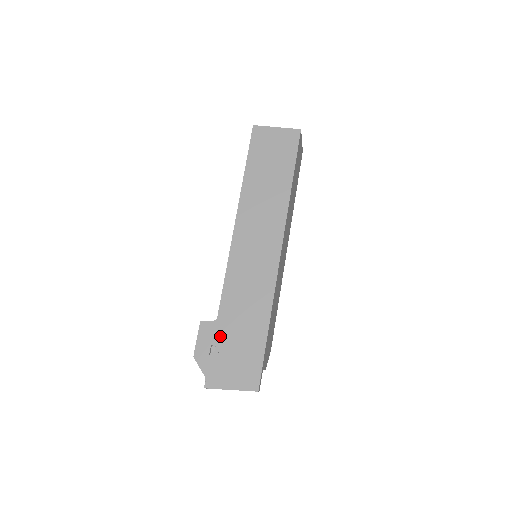
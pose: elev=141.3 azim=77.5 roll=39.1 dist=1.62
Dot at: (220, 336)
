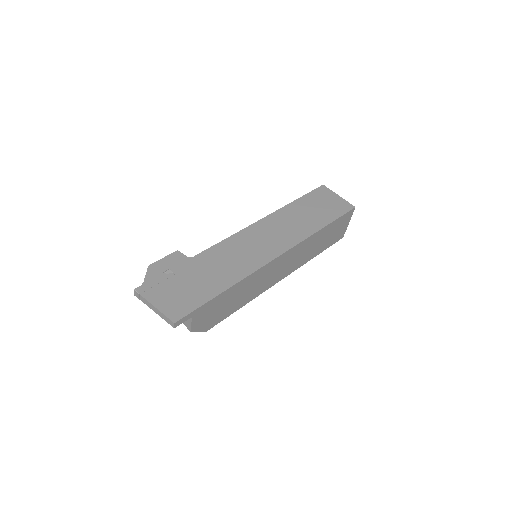
Dot at: (183, 268)
